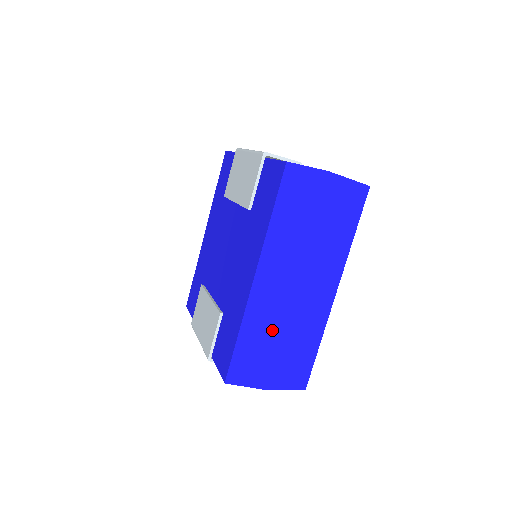
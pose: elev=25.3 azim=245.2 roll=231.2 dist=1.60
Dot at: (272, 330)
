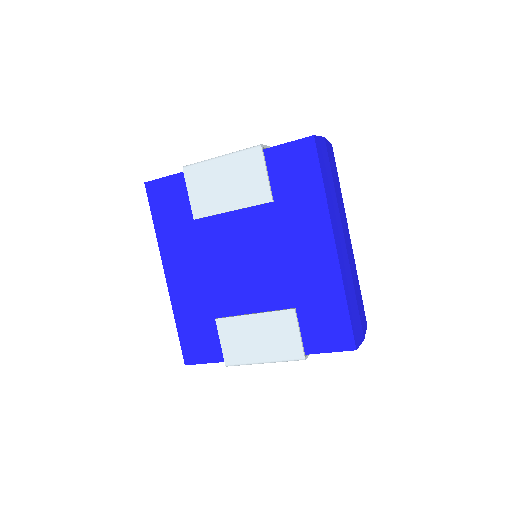
Dot at: (351, 285)
